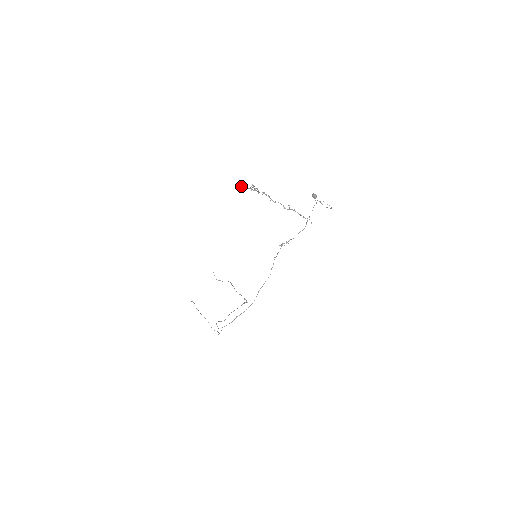
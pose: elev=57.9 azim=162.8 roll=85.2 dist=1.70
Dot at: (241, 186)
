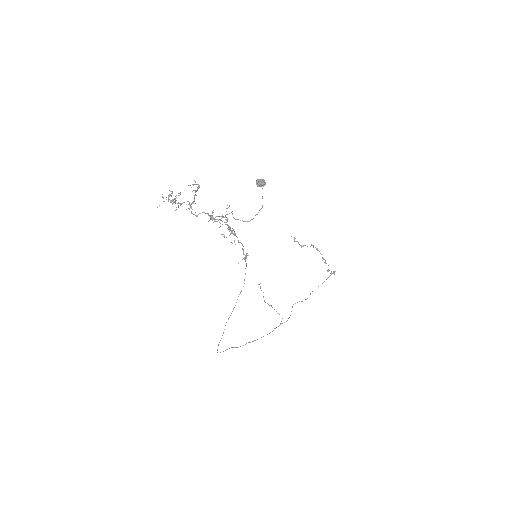
Dot at: (170, 195)
